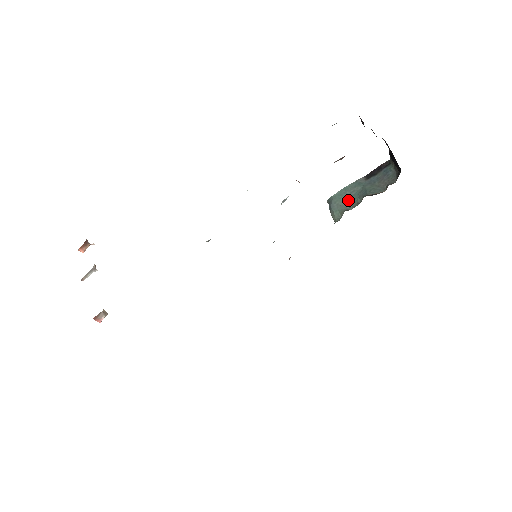
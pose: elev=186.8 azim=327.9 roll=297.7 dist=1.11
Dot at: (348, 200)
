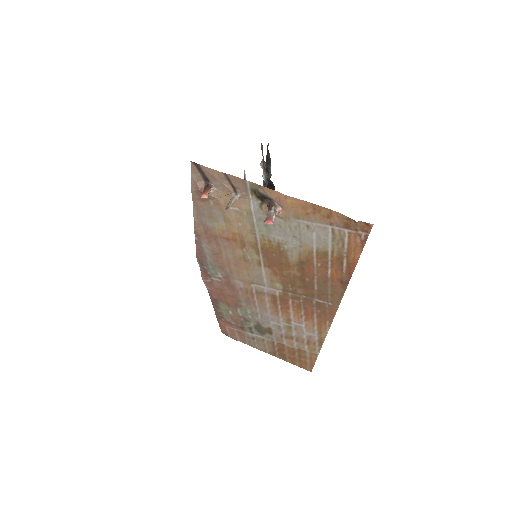
Dot at: occluded
